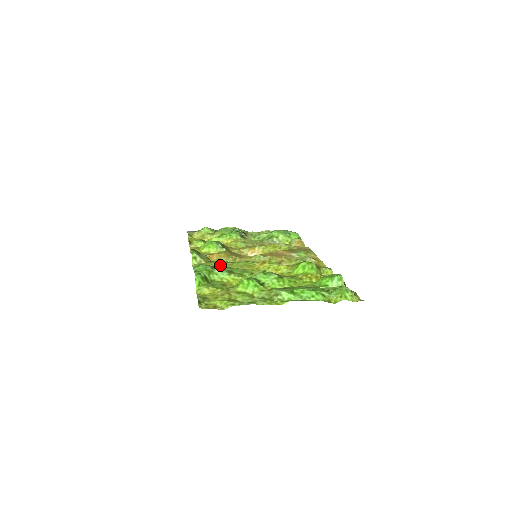
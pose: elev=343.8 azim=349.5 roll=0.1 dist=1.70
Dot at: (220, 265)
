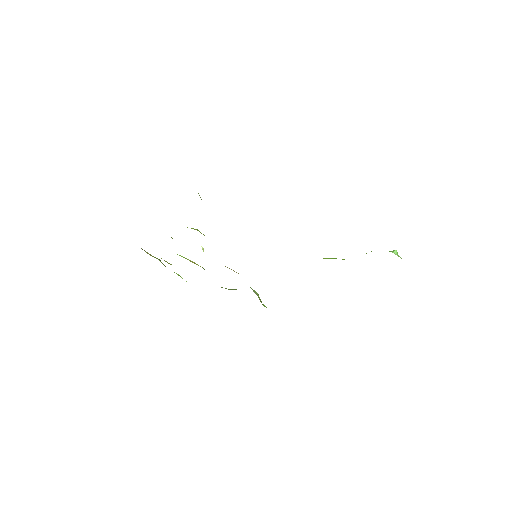
Dot at: occluded
